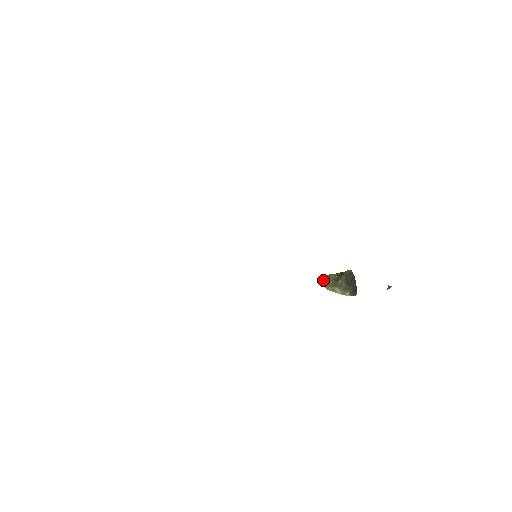
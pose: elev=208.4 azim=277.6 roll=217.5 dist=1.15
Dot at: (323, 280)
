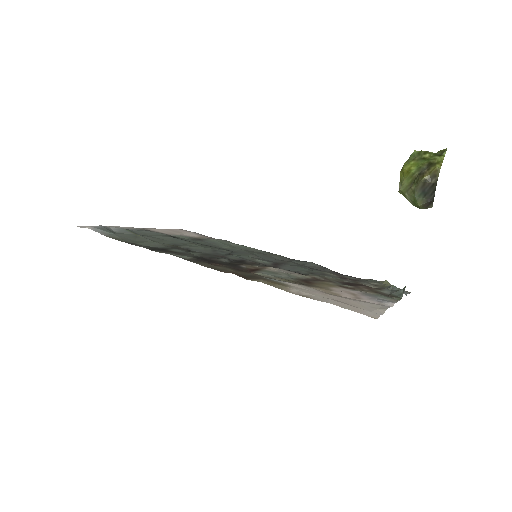
Dot at: (401, 171)
